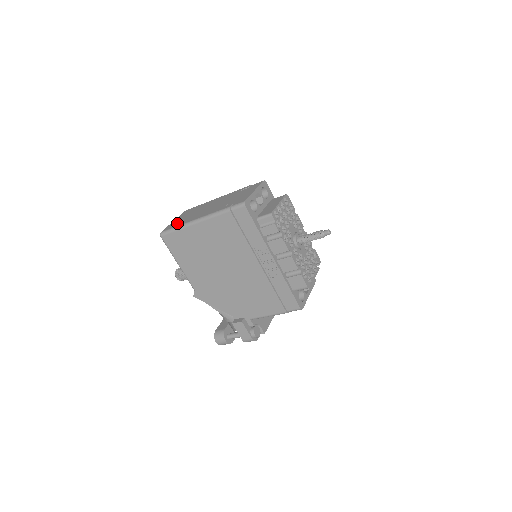
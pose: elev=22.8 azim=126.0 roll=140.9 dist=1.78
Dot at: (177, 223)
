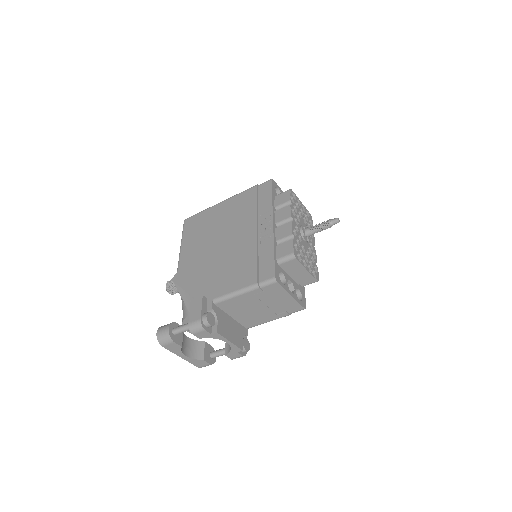
Dot at: occluded
